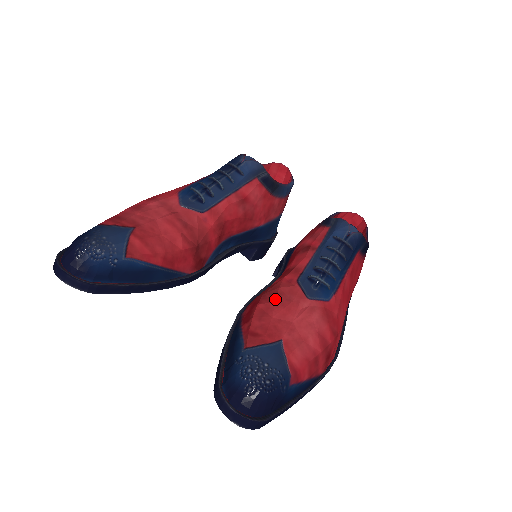
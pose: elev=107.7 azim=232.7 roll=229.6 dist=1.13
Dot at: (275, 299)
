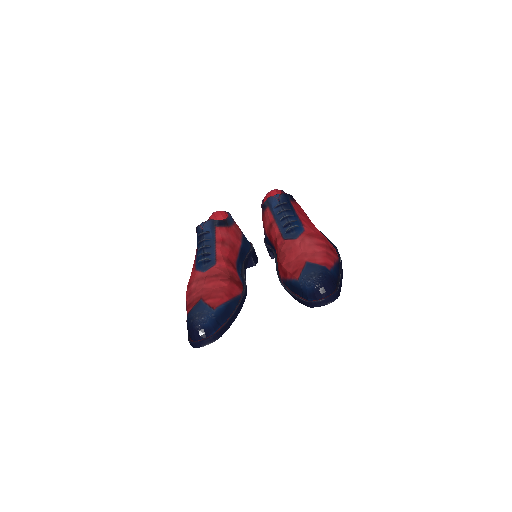
Dot at: (285, 255)
